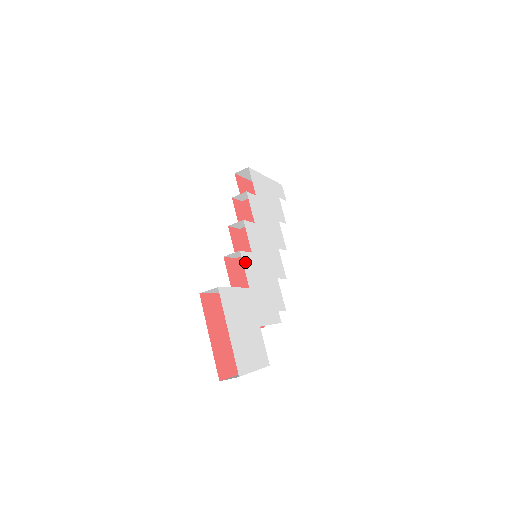
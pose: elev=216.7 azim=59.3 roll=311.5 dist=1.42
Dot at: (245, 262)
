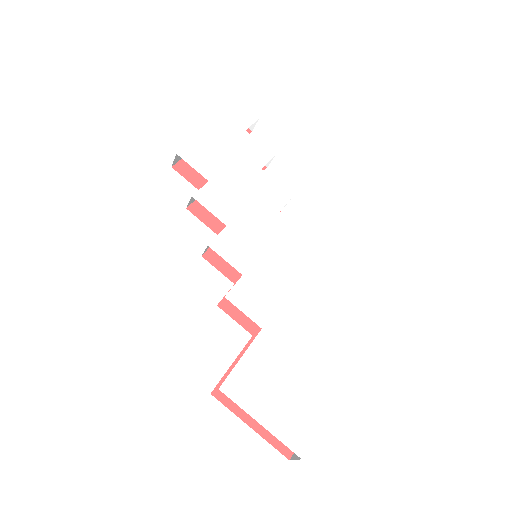
Dot at: (239, 302)
